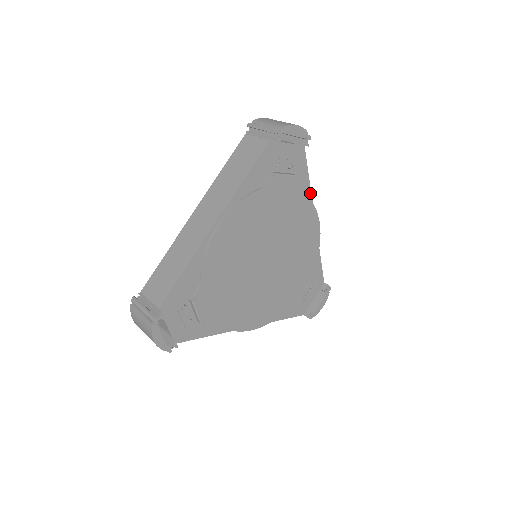
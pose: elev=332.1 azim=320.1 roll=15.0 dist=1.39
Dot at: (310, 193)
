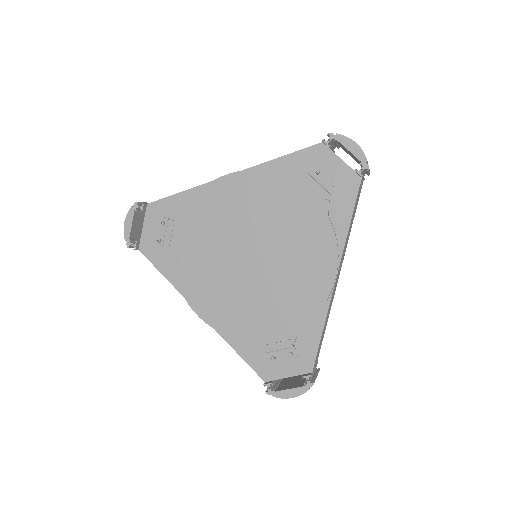
Dot at: (345, 237)
